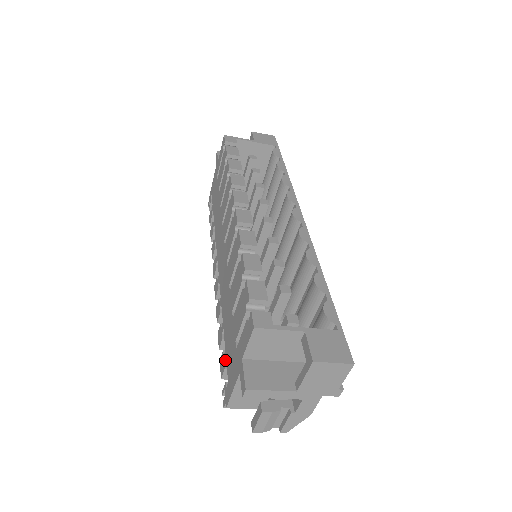
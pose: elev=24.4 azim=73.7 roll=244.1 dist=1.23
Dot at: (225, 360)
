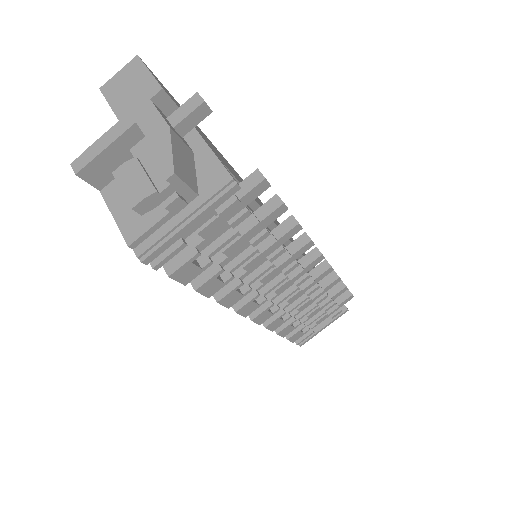
Dot at: occluded
